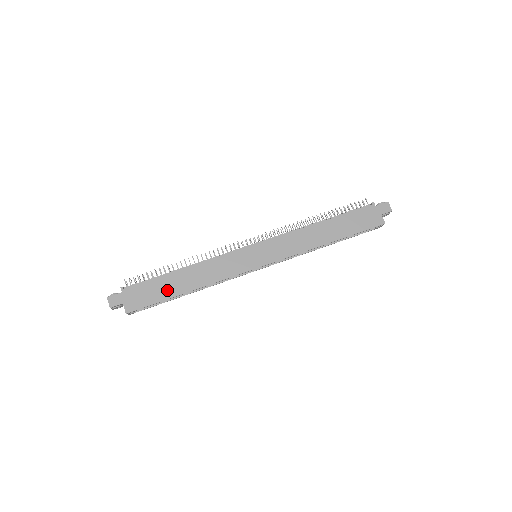
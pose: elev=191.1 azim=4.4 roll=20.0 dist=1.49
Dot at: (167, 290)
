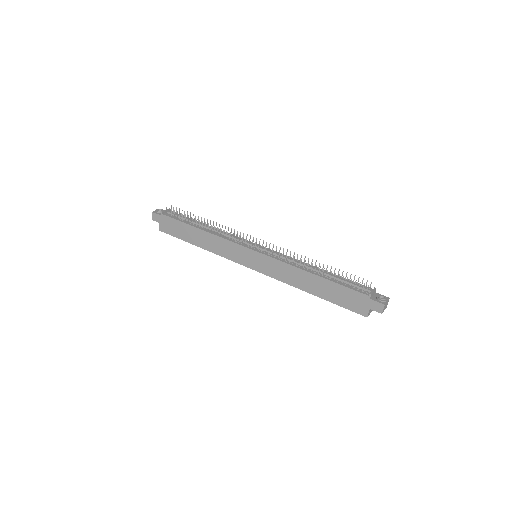
Dot at: (186, 235)
